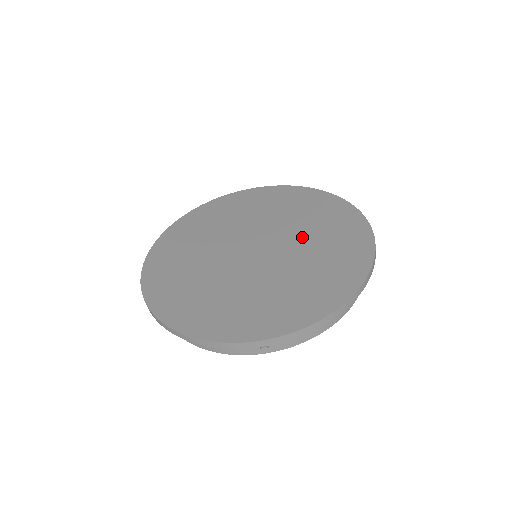
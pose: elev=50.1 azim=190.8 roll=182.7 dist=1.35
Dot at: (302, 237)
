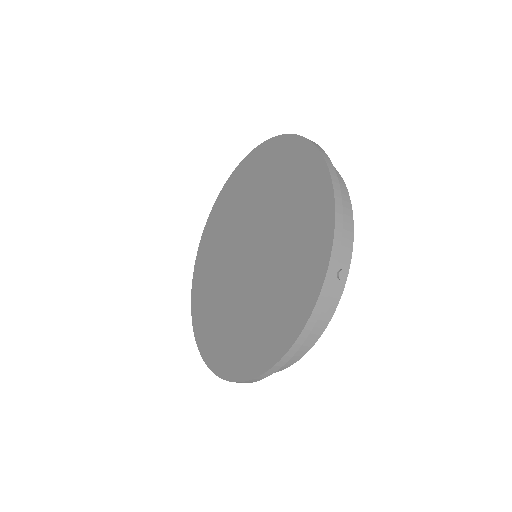
Dot at: (258, 204)
